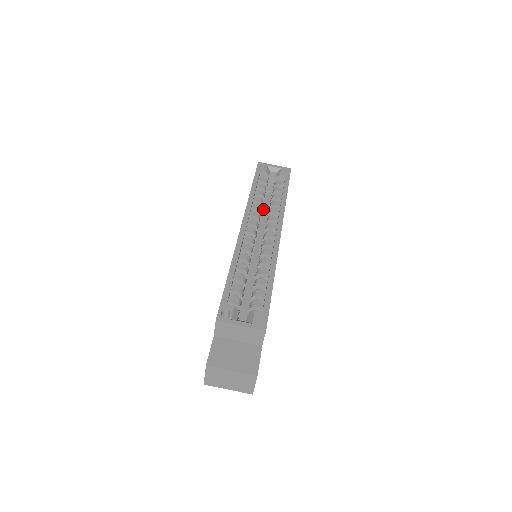
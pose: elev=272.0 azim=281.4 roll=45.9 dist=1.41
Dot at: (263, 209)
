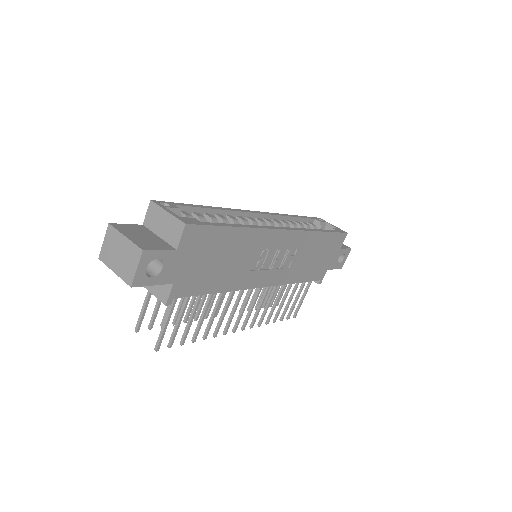
Dot at: occluded
